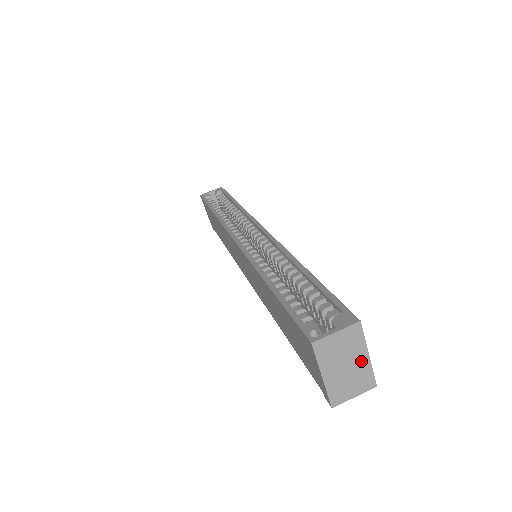
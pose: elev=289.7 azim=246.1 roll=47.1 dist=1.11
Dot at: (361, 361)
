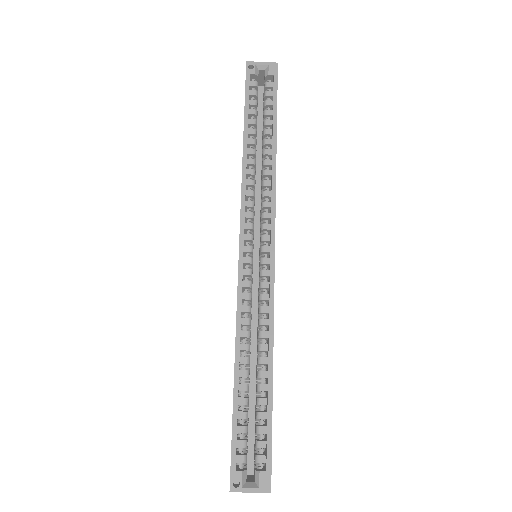
Dot at: occluded
